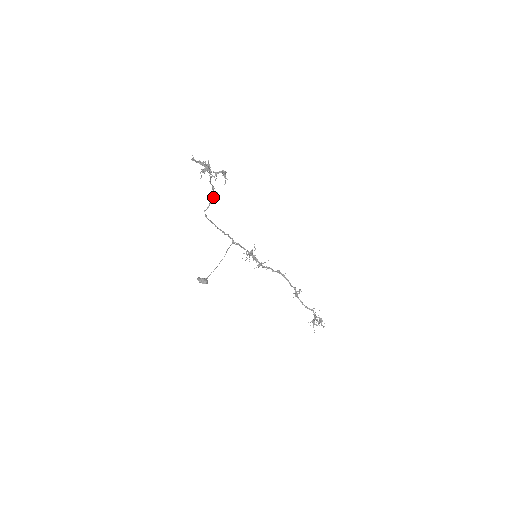
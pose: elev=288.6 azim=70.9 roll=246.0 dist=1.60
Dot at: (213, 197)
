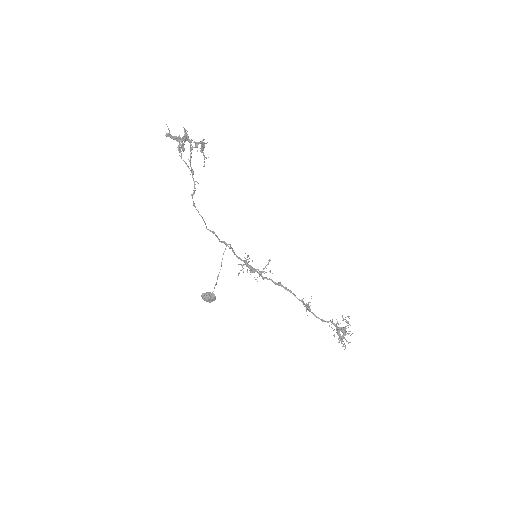
Dot at: (194, 186)
